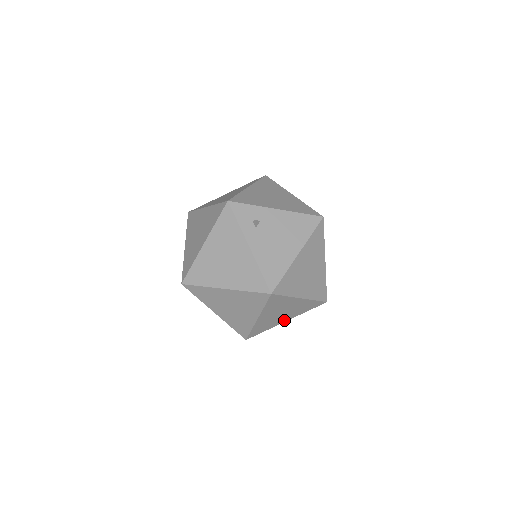
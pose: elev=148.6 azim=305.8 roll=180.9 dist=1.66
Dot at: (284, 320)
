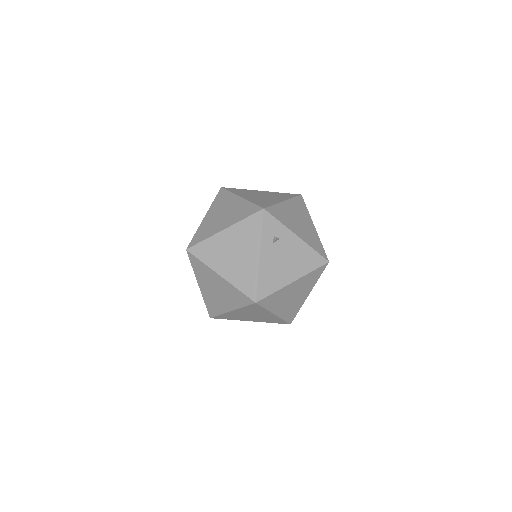
Dot at: (249, 320)
